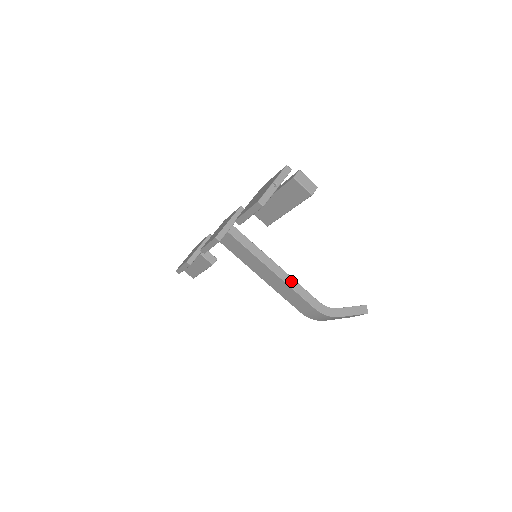
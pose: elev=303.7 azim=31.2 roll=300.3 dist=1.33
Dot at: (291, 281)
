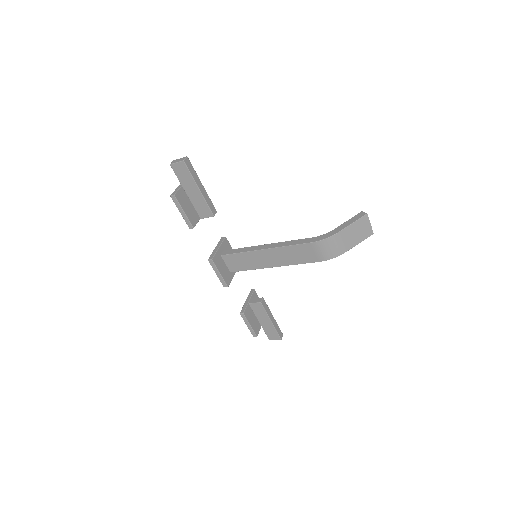
Dot at: (282, 244)
